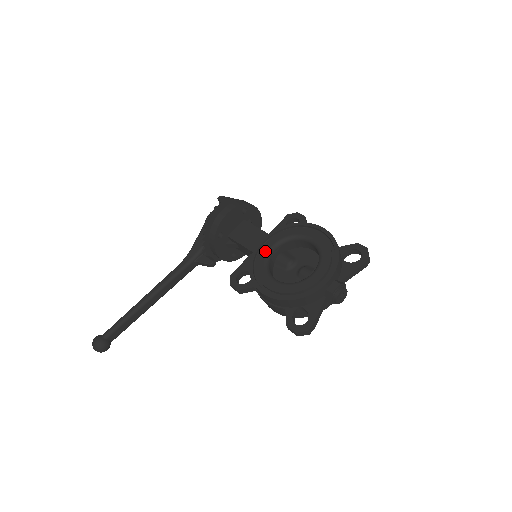
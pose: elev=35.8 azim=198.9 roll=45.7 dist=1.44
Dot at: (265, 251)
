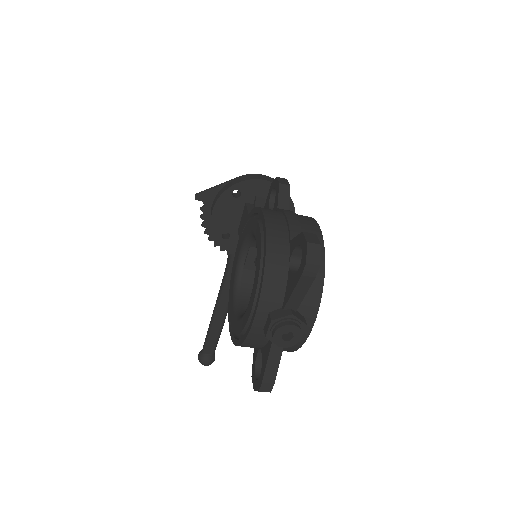
Dot at: (236, 261)
